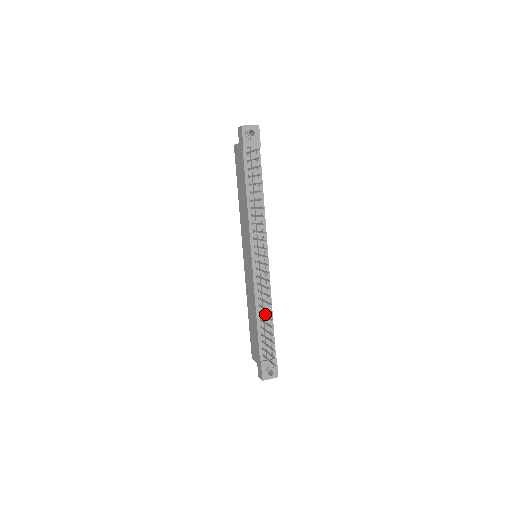
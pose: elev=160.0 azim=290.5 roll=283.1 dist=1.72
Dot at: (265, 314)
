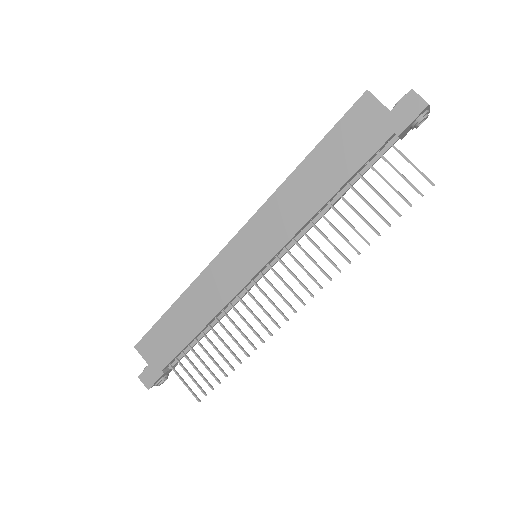
Dot at: (212, 327)
